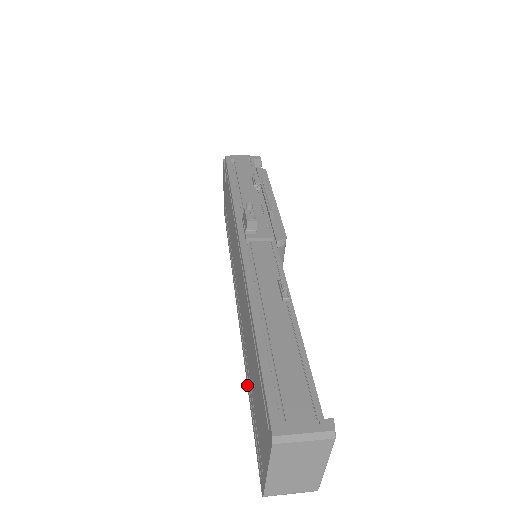
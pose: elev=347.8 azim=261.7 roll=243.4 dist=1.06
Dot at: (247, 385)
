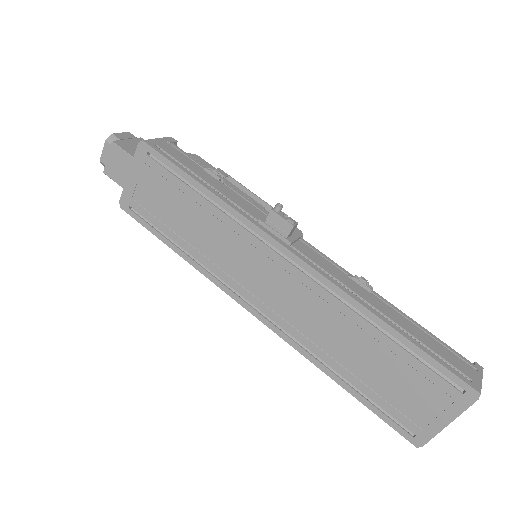
Dot at: (333, 378)
